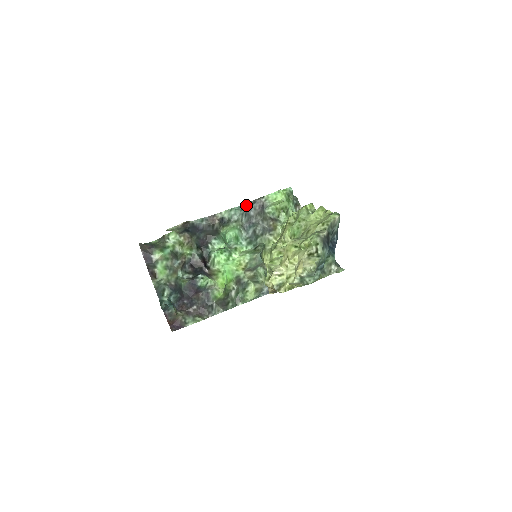
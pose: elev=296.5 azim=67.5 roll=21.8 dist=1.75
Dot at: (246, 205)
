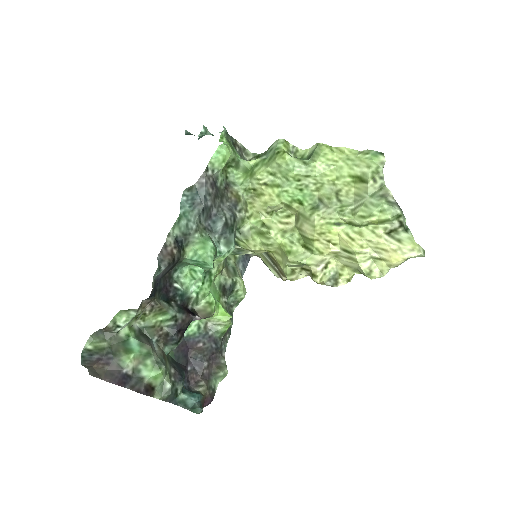
Dot at: (185, 194)
